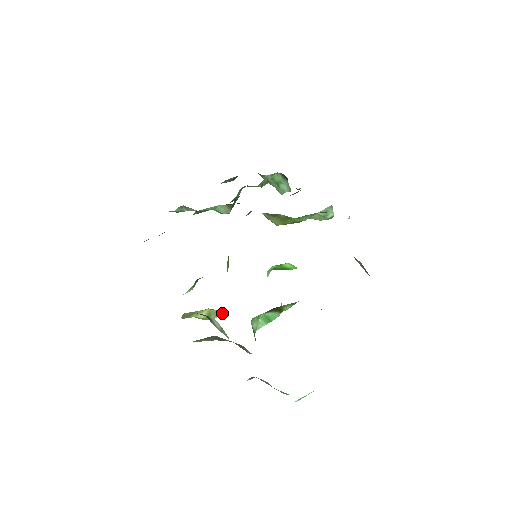
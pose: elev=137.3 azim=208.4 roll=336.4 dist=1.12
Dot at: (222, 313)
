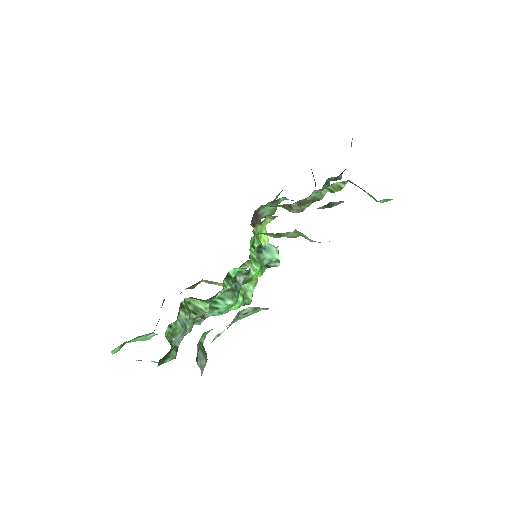
Dot at: occluded
